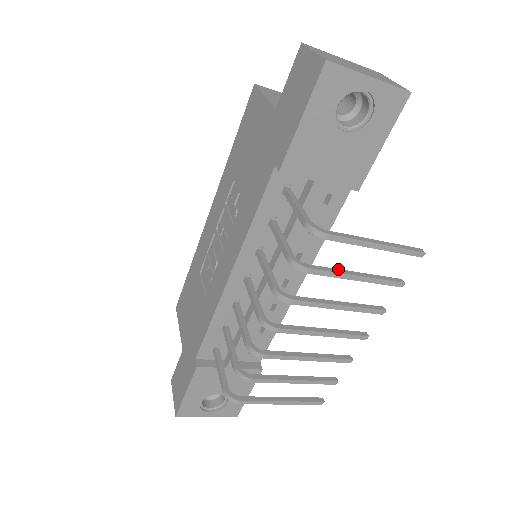
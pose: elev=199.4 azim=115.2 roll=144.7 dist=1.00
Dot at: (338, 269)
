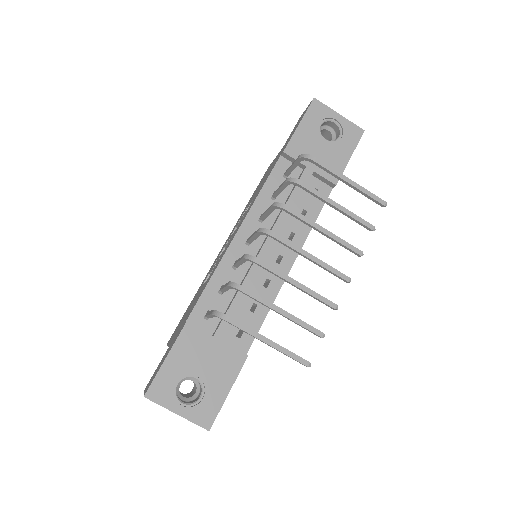
Dot at: (322, 196)
